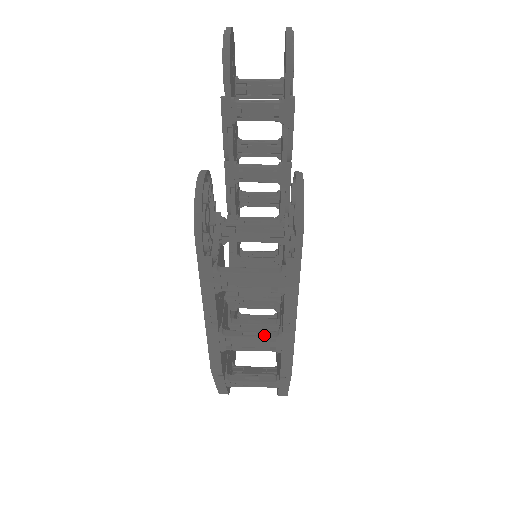
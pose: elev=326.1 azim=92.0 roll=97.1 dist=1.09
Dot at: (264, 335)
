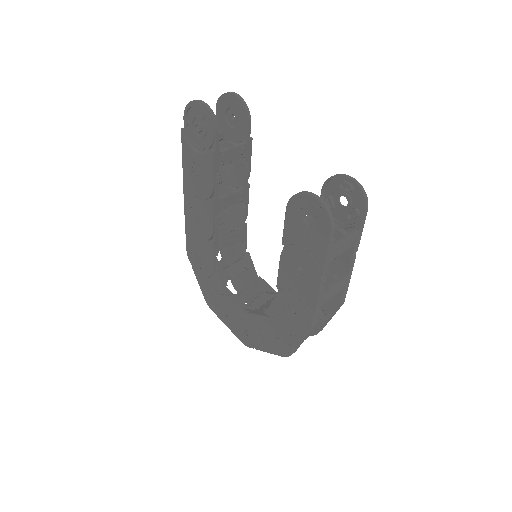
Dot at: (339, 282)
